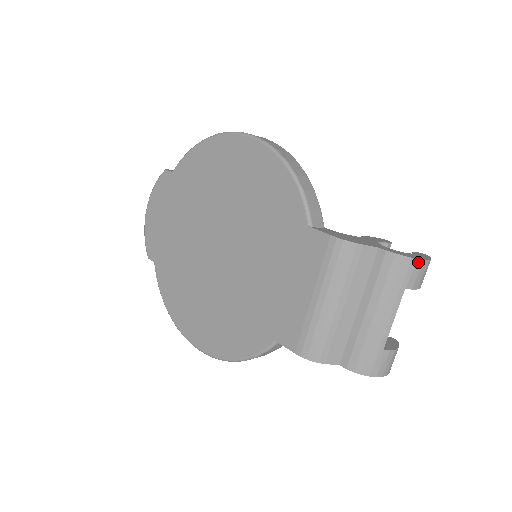
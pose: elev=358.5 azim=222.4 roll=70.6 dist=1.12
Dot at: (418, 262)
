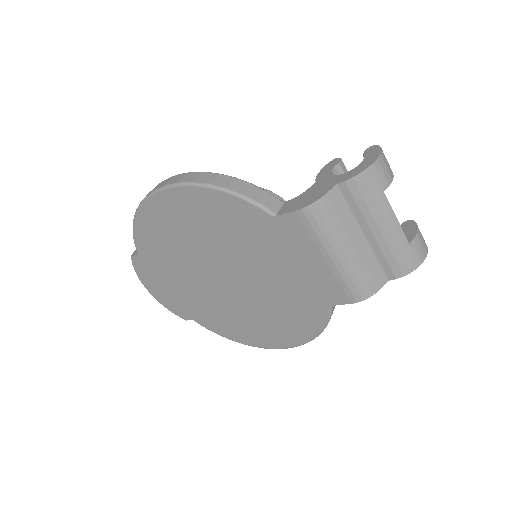
Dot at: (375, 165)
